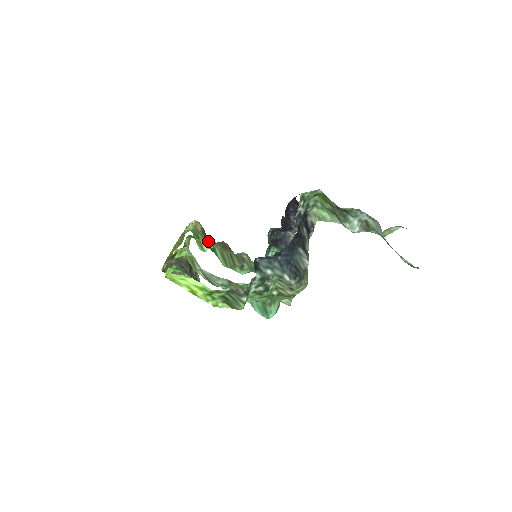
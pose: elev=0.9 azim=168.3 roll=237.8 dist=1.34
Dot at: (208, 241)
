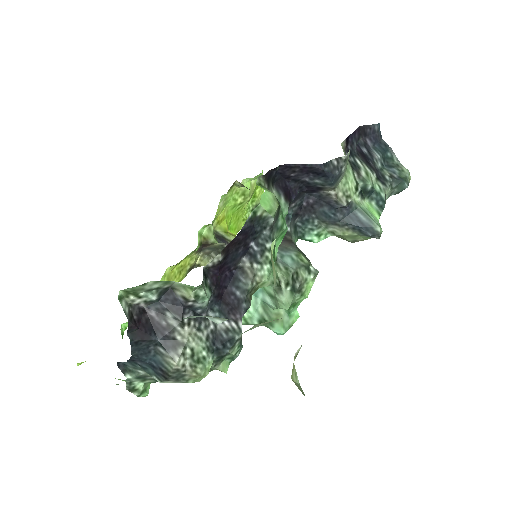
Dot at: occluded
